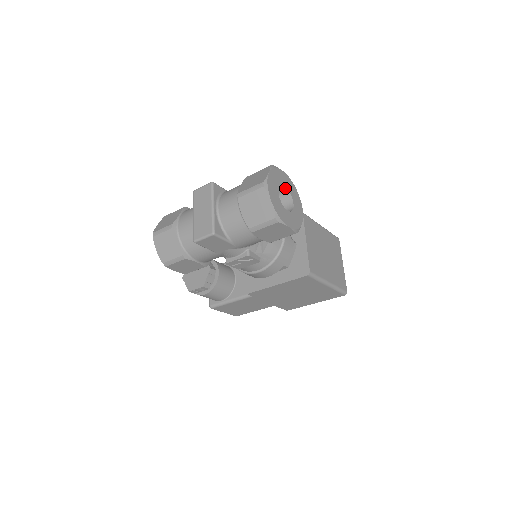
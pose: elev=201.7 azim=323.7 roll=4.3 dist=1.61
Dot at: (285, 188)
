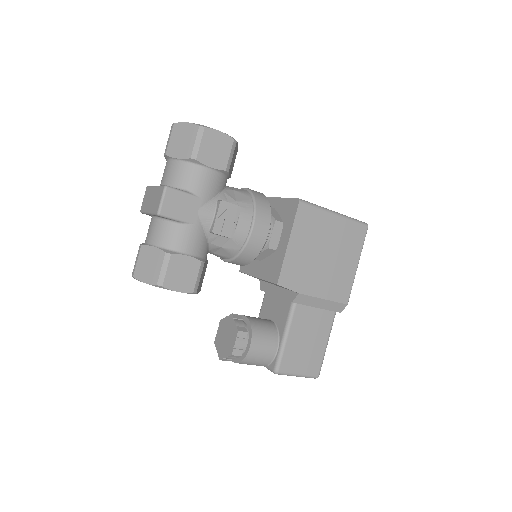
Dot at: occluded
